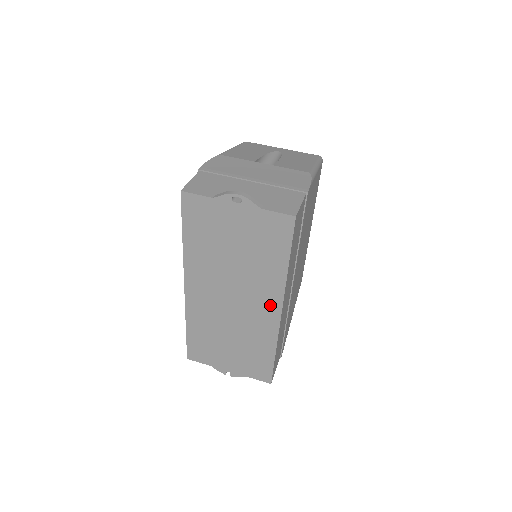
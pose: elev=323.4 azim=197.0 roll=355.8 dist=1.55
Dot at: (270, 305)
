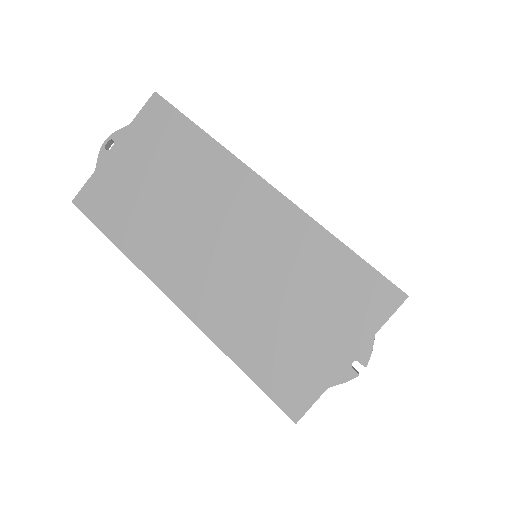
Dot at: (249, 191)
